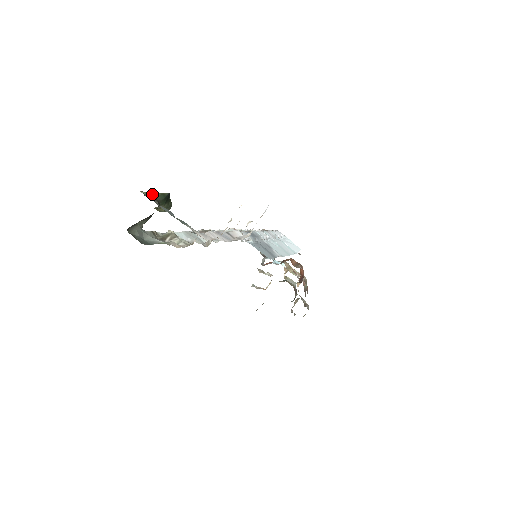
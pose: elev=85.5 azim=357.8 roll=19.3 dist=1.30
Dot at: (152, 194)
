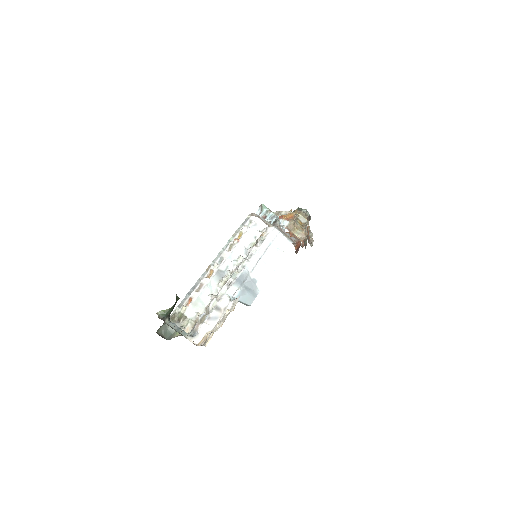
Dot at: (164, 312)
